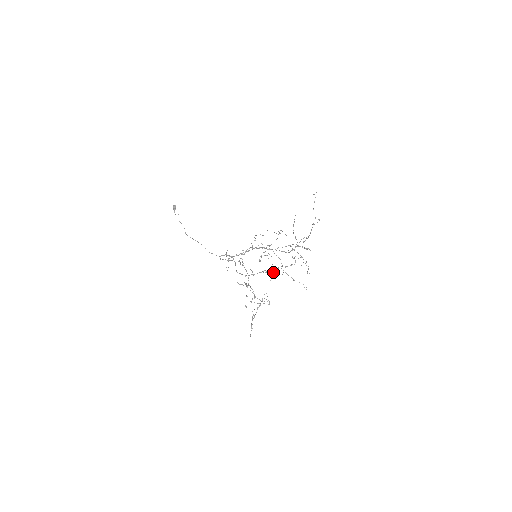
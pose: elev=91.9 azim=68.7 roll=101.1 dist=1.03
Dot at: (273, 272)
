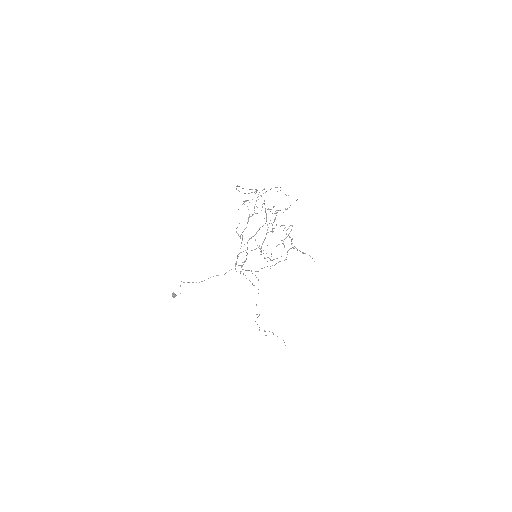
Dot at: occluded
